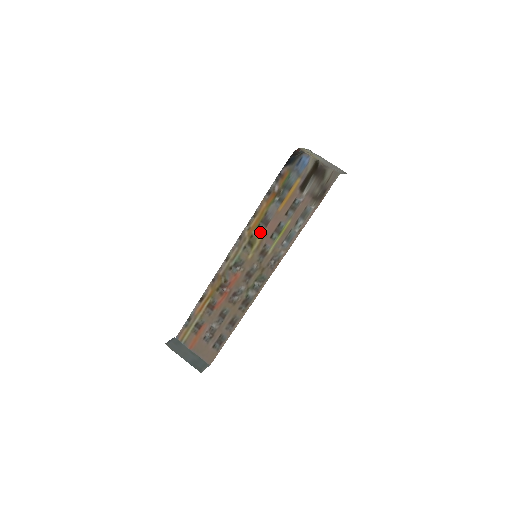
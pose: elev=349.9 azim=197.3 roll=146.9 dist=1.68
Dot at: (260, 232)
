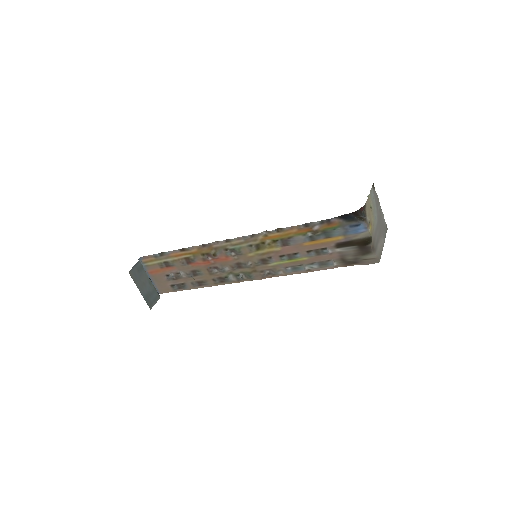
Dot at: (274, 246)
